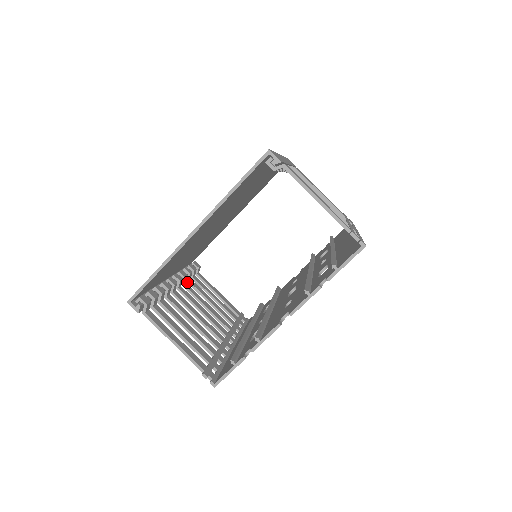
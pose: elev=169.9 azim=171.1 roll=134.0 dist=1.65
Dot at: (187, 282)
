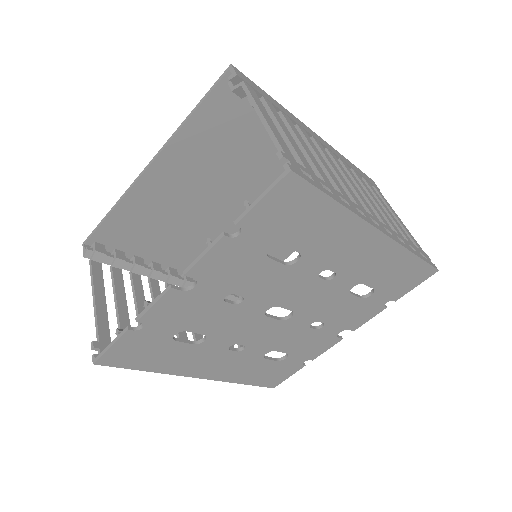
Dot at: occluded
